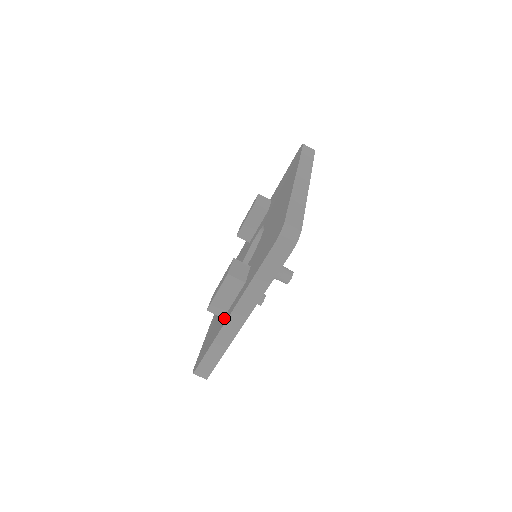
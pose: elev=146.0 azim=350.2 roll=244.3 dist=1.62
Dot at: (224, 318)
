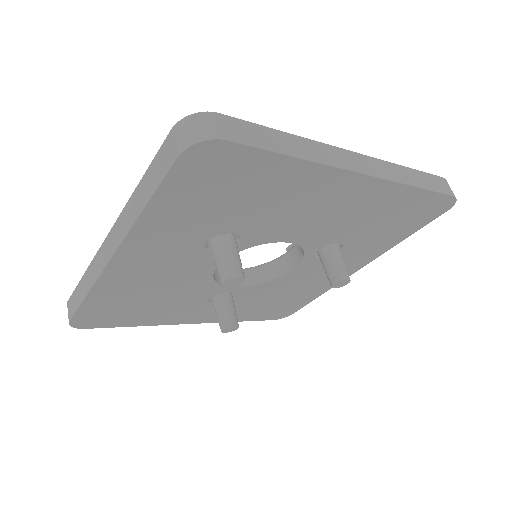
Dot at: occluded
